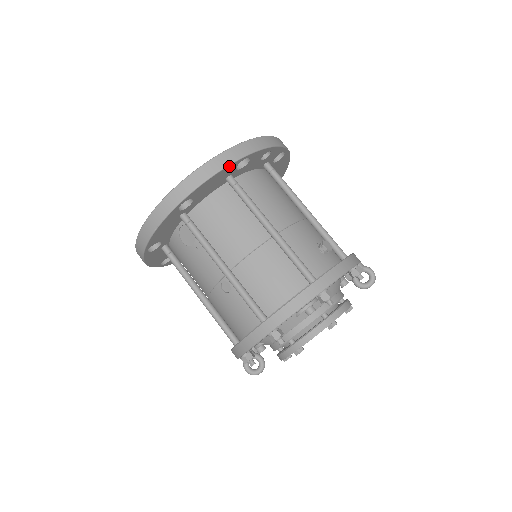
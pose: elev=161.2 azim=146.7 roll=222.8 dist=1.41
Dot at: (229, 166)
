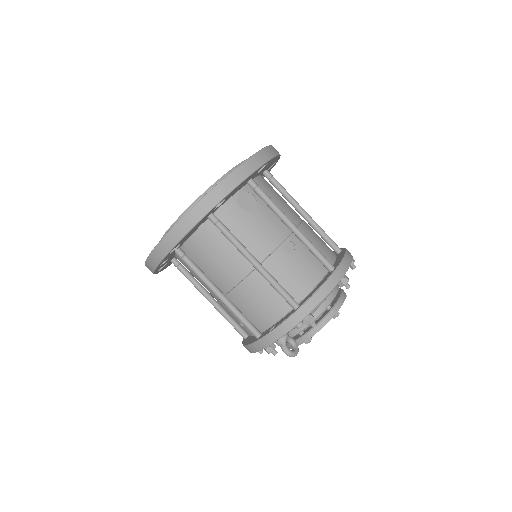
Dot at: (279, 157)
